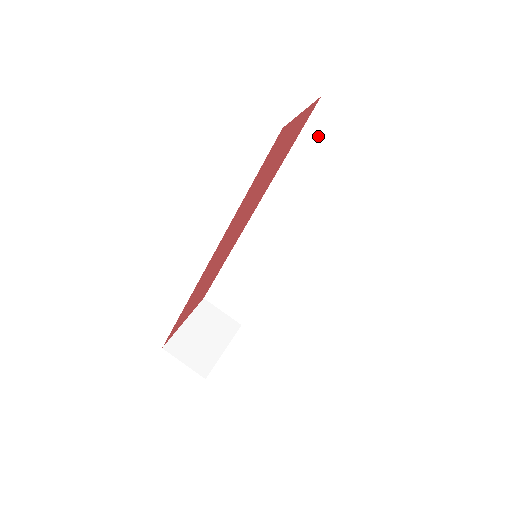
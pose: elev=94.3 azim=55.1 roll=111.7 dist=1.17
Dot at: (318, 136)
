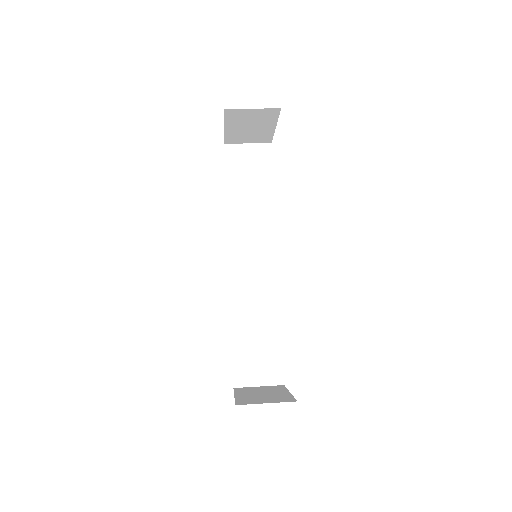
Dot at: (238, 168)
